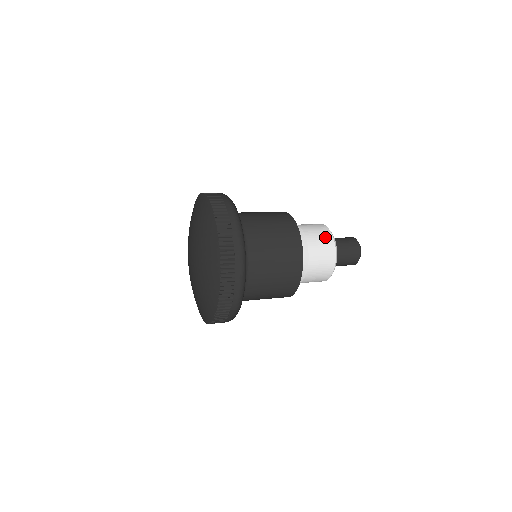
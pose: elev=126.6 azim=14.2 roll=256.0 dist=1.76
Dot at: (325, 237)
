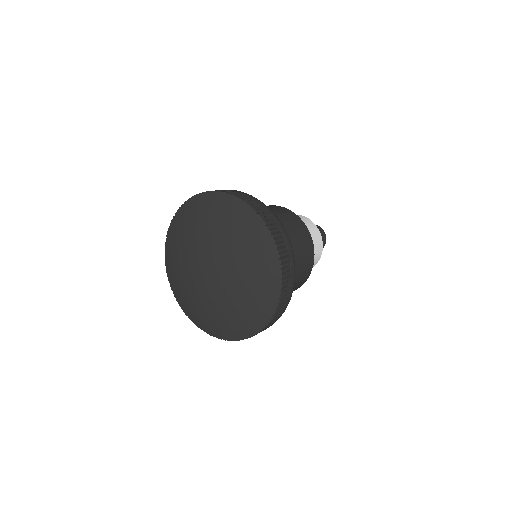
Dot at: (317, 235)
